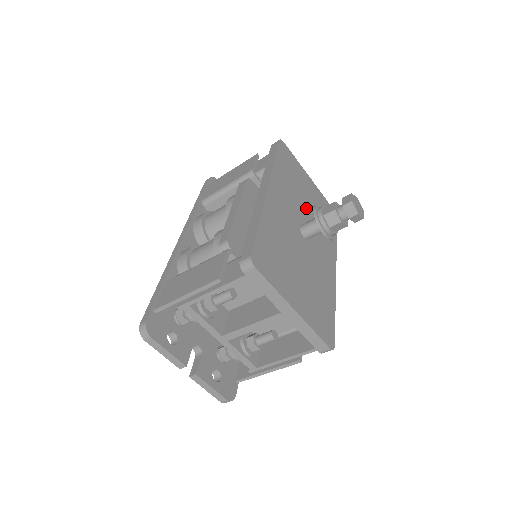
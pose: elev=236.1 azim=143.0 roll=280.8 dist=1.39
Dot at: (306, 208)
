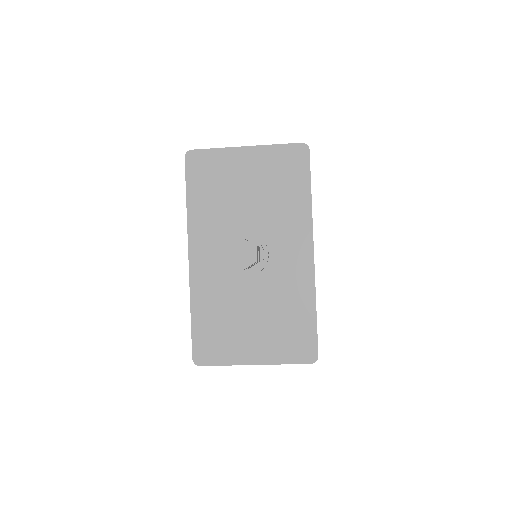
Dot at: (247, 212)
